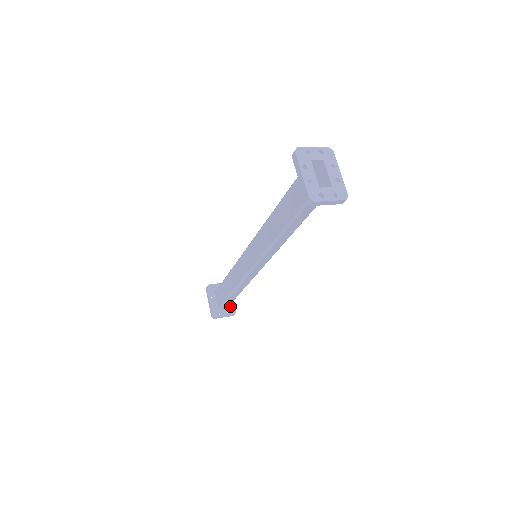
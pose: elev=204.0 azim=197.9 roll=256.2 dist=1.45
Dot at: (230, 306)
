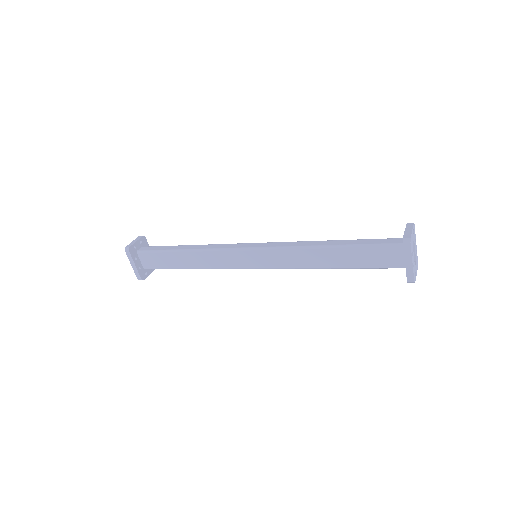
Dot at: occluded
